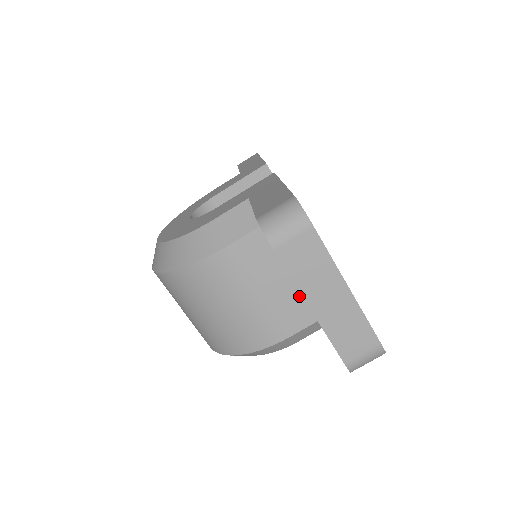
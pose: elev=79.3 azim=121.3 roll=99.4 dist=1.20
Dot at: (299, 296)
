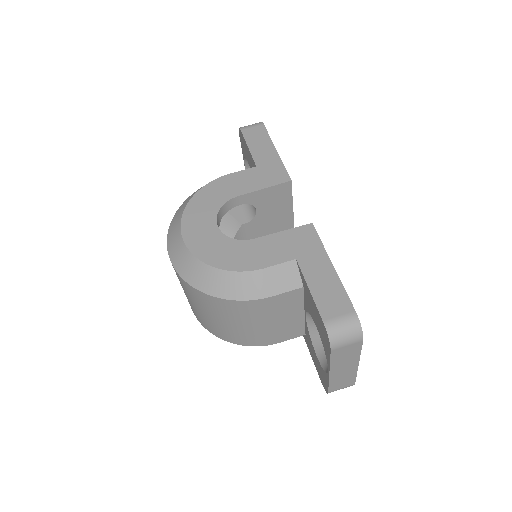
Dot at: (299, 324)
